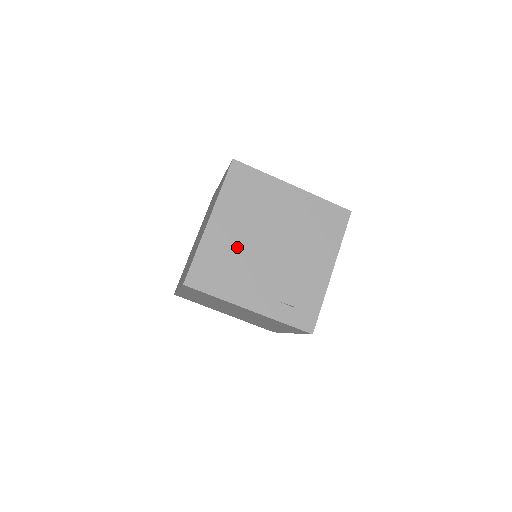
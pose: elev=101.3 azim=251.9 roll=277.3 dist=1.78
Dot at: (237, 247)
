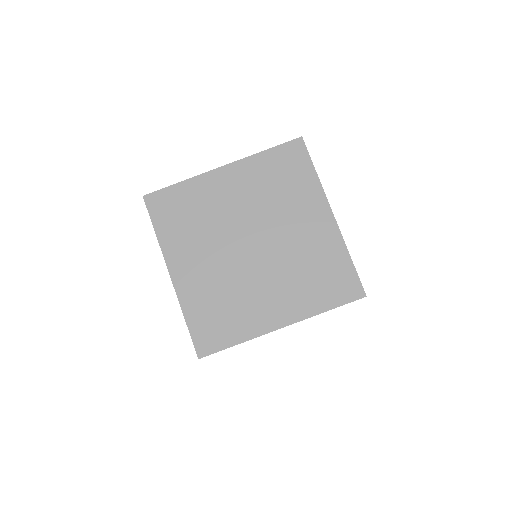
Dot at: occluded
